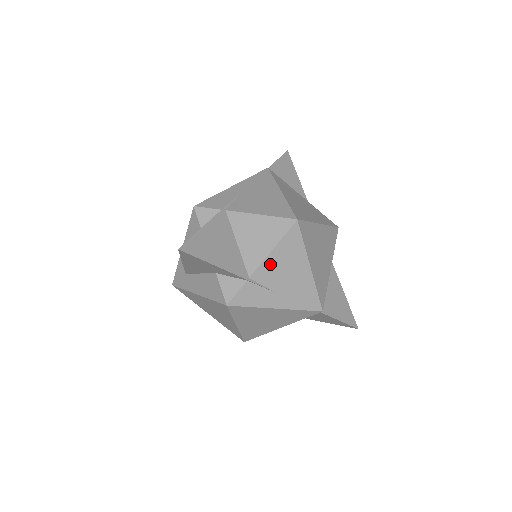
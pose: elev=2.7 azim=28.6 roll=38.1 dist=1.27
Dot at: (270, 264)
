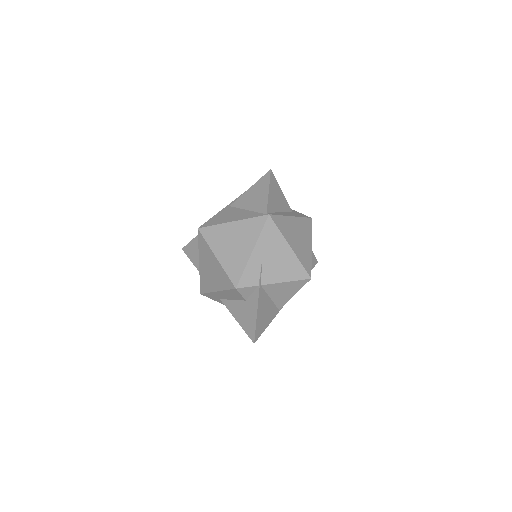
Dot at: occluded
